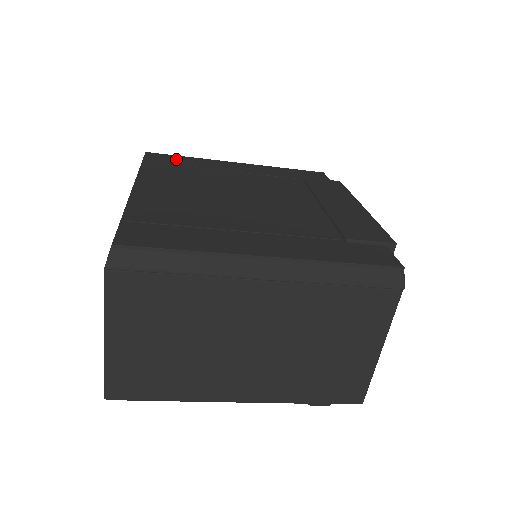
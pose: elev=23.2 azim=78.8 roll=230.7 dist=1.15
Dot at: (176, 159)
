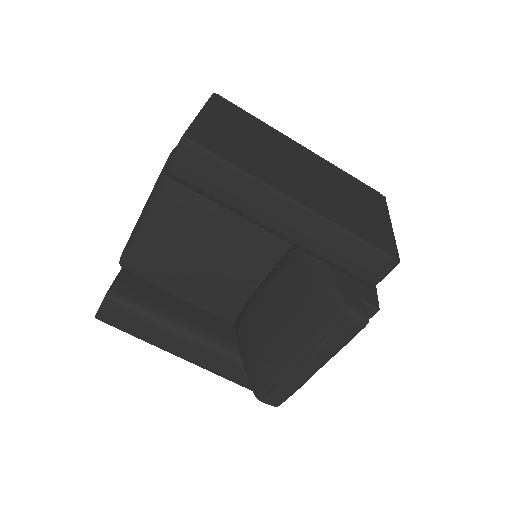
Dot at: occluded
